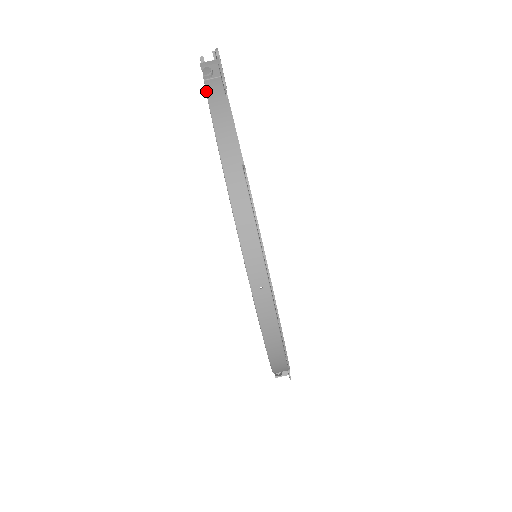
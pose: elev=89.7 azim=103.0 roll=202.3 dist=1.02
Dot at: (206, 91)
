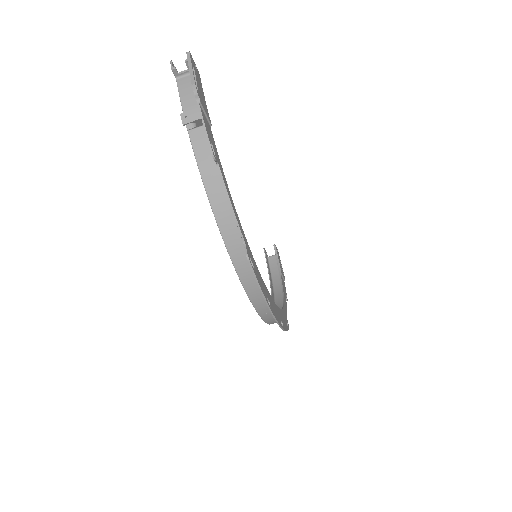
Dot at: (194, 153)
